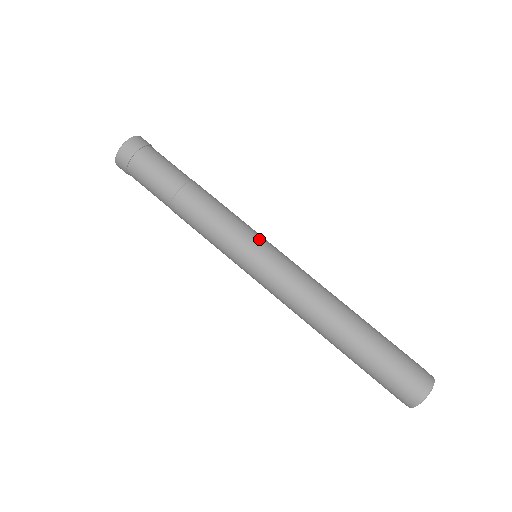
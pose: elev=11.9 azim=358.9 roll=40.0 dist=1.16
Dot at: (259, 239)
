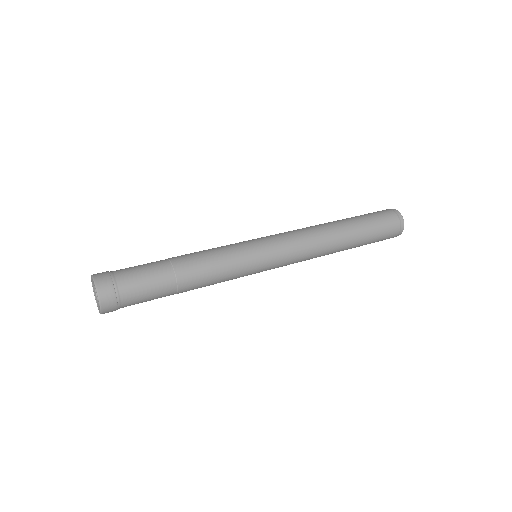
Dot at: (256, 252)
